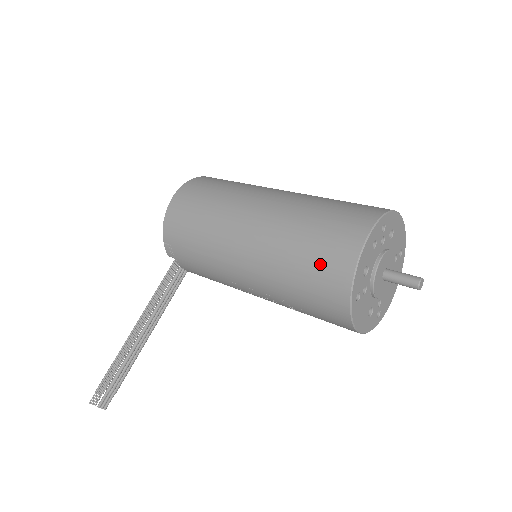
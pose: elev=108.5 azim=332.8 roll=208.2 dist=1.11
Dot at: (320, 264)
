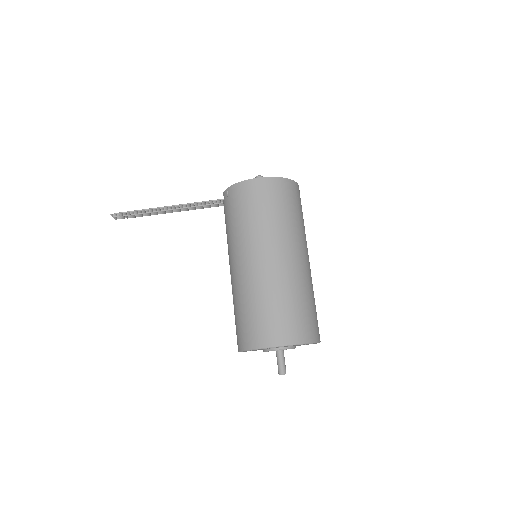
Dot at: (254, 324)
